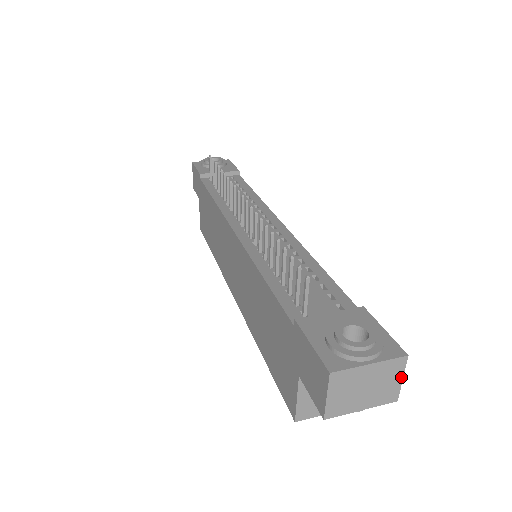
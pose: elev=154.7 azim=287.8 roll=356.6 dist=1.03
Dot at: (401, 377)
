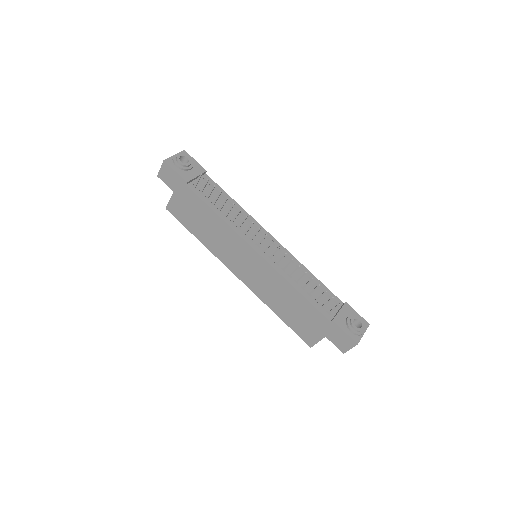
Dot at: occluded
